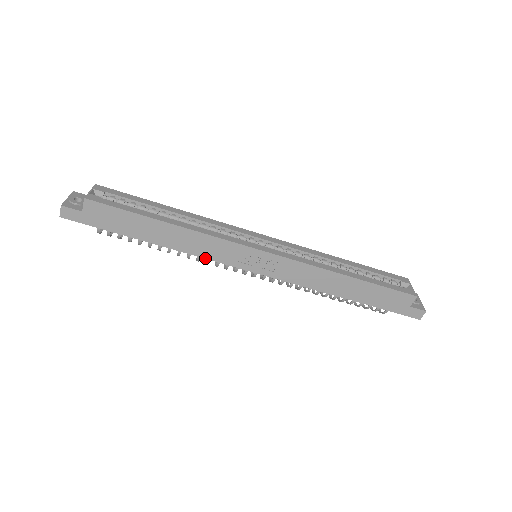
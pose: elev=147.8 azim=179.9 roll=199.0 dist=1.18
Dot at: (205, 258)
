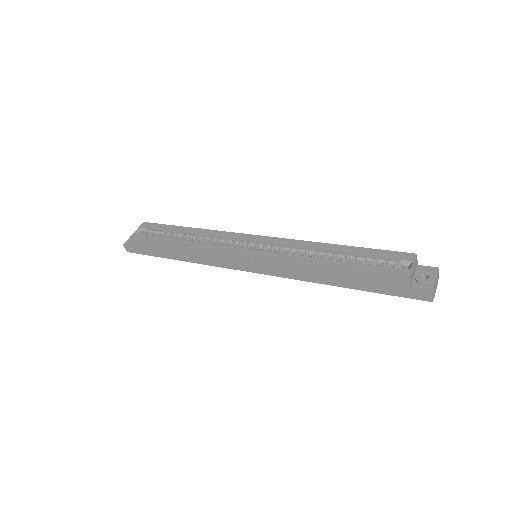
Dot at: occluded
